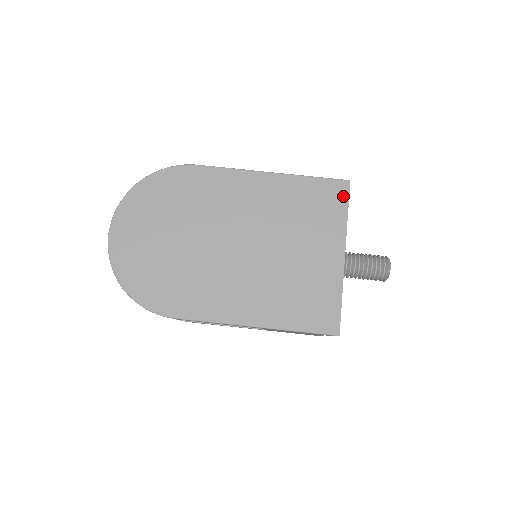
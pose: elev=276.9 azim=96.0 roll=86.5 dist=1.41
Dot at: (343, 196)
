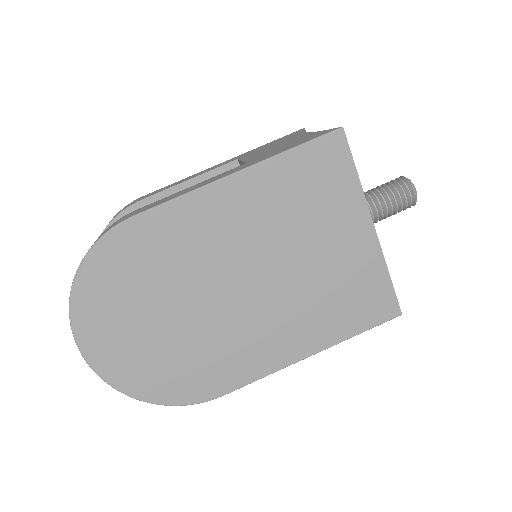
Dot at: (343, 154)
